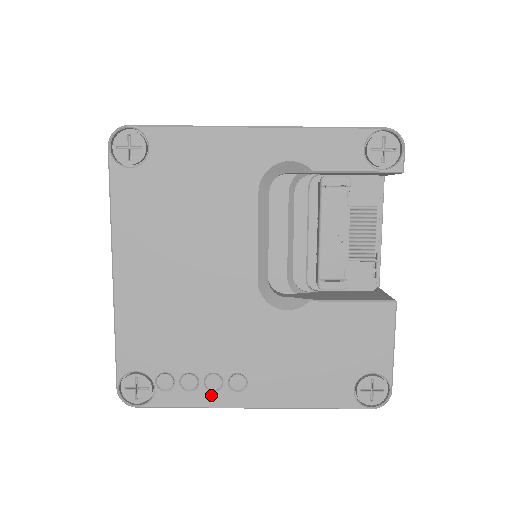
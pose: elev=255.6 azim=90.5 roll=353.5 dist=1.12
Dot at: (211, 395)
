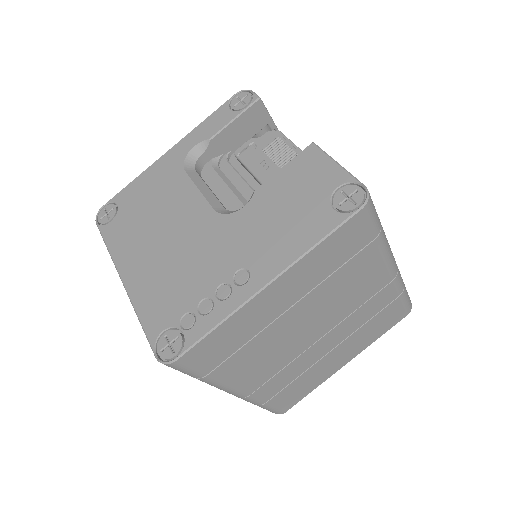
Dot at: (227, 302)
